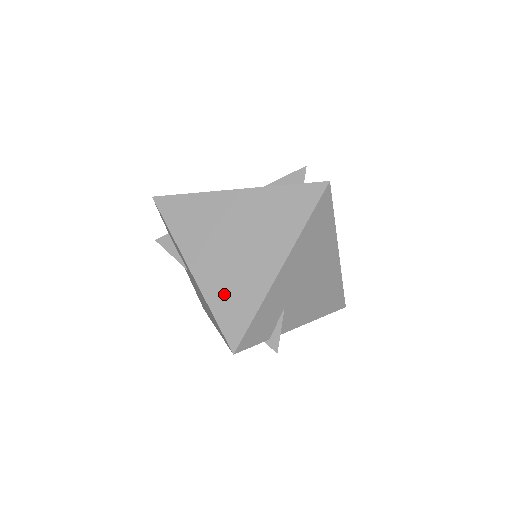
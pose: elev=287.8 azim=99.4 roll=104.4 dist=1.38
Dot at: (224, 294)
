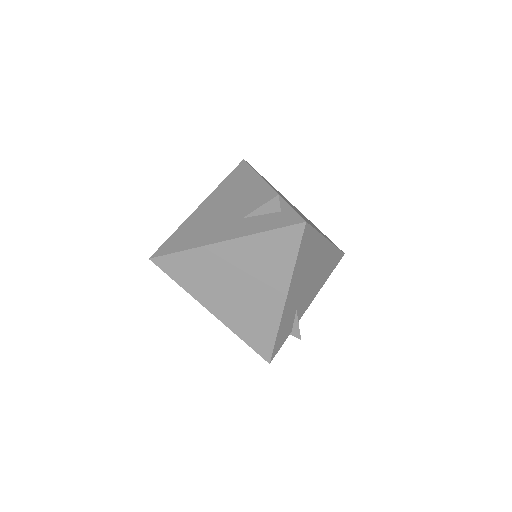
Dot at: (246, 325)
